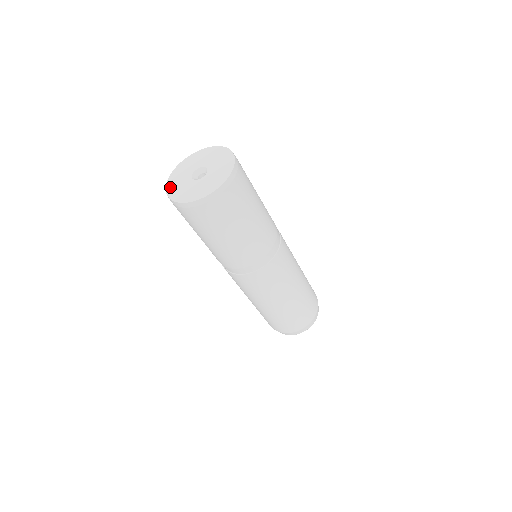
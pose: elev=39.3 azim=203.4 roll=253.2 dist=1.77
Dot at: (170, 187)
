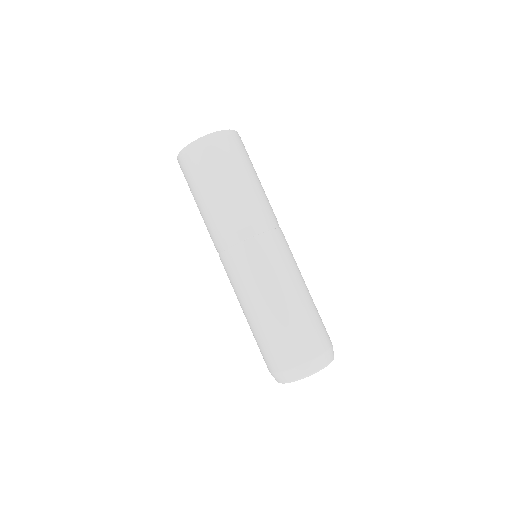
Dot at: occluded
